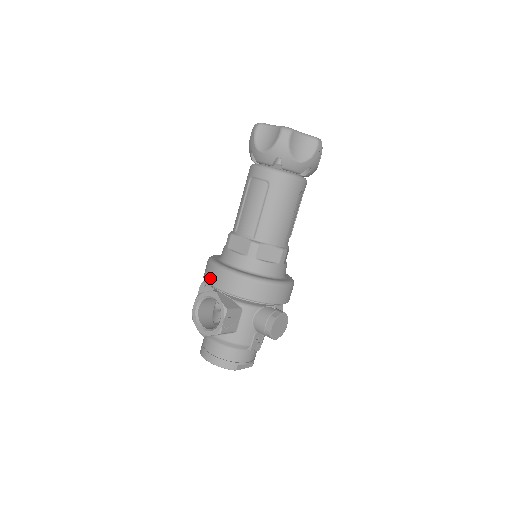
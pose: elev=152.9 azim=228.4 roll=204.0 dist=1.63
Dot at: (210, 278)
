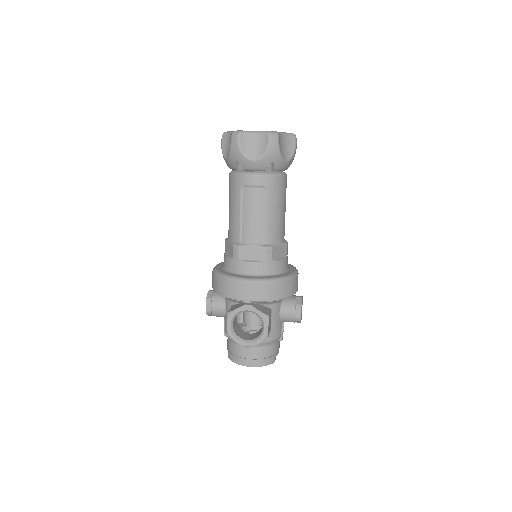
Dot at: (236, 294)
